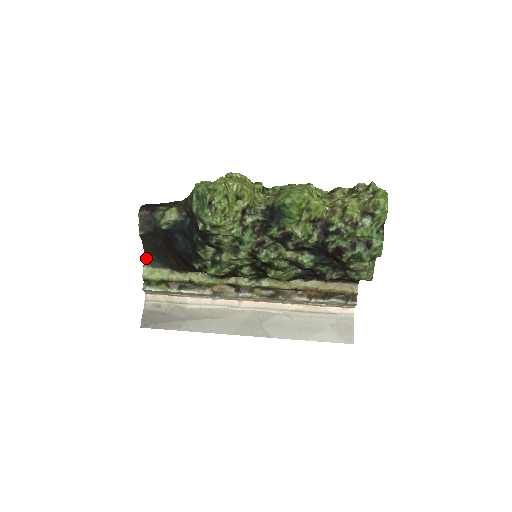
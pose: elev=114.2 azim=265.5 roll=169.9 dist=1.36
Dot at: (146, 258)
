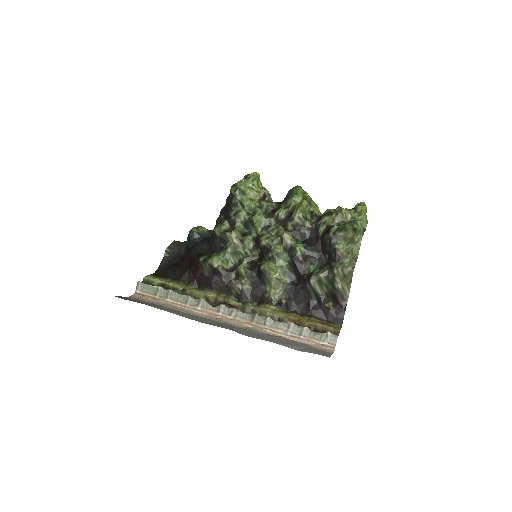
Dot at: (156, 273)
